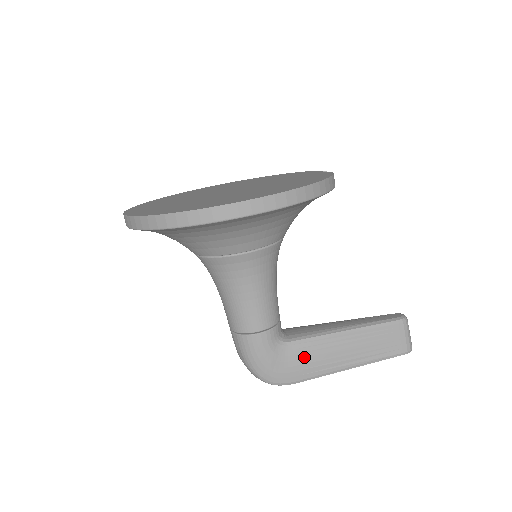
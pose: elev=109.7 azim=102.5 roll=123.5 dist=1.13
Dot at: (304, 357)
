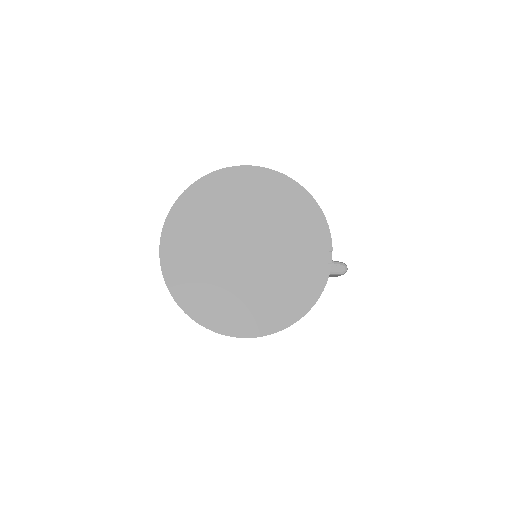
Dot at: occluded
